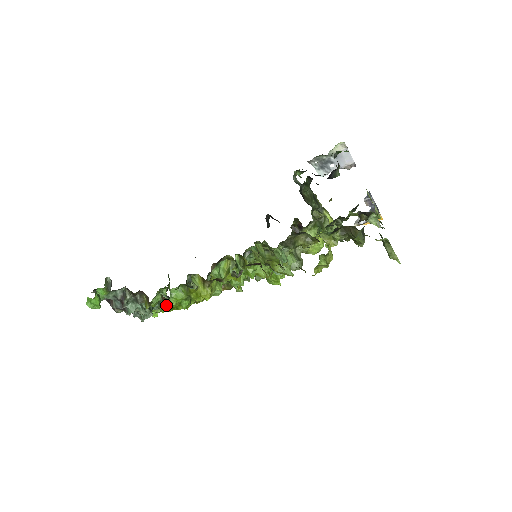
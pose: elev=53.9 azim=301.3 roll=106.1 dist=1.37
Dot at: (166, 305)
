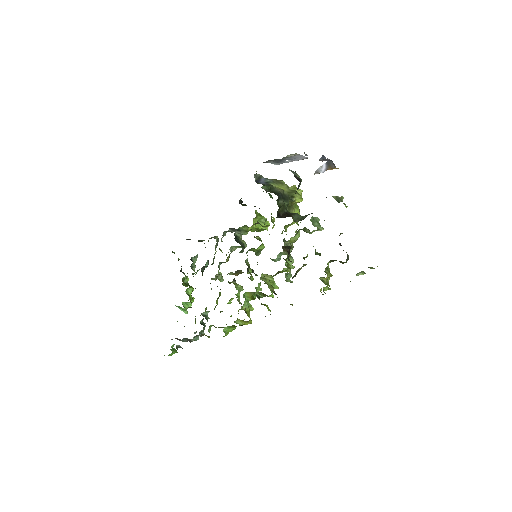
Dot at: occluded
